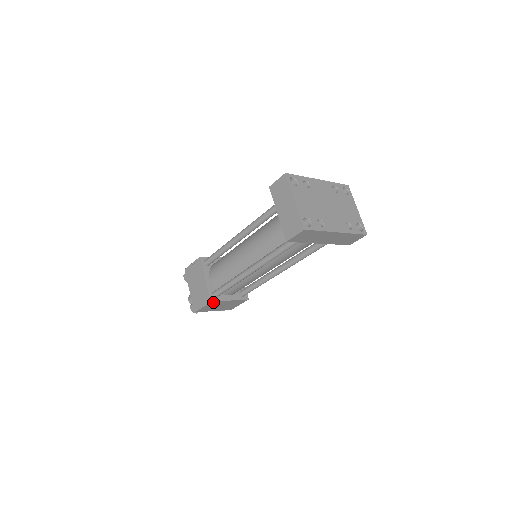
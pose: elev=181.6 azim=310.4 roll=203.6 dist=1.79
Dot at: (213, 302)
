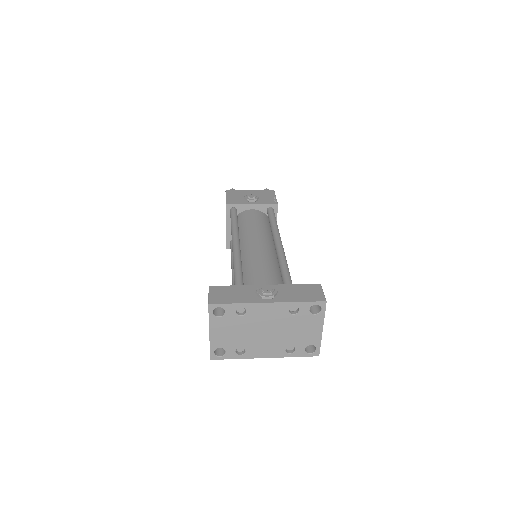
Dot at: occluded
